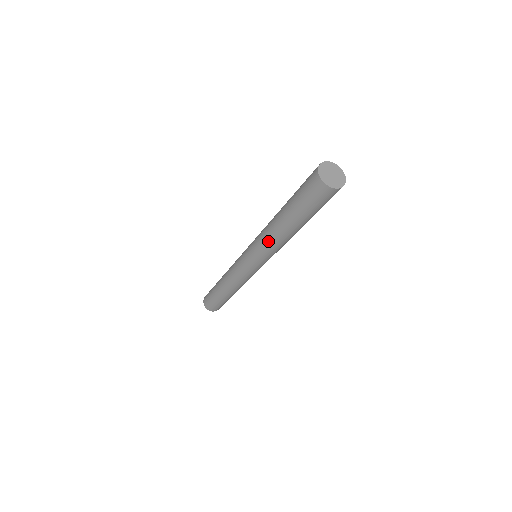
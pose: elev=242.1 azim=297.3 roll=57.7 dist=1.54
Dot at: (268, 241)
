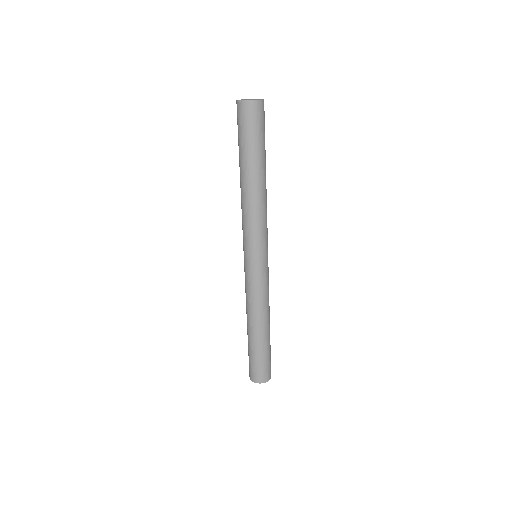
Dot at: (248, 212)
